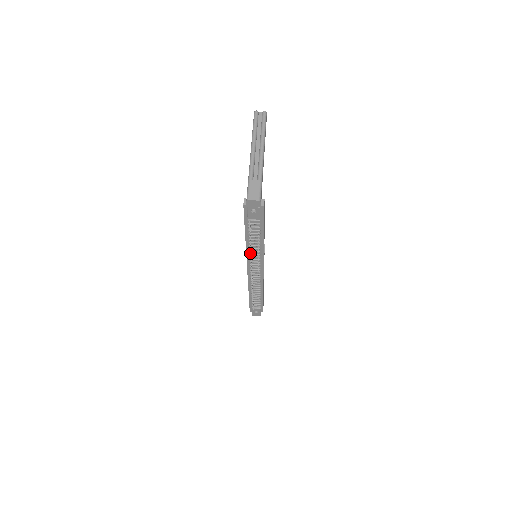
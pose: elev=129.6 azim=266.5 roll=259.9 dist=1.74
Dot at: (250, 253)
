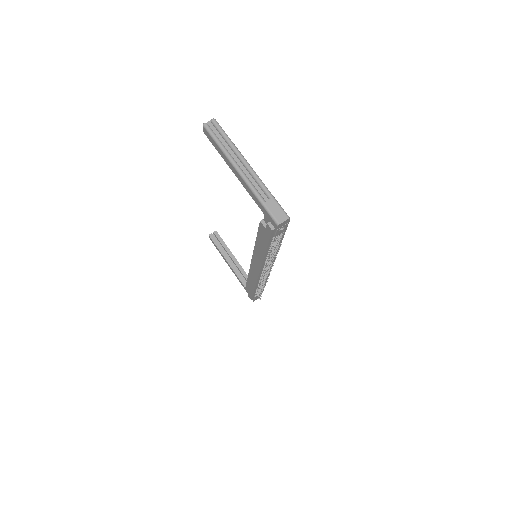
Dot at: (273, 262)
